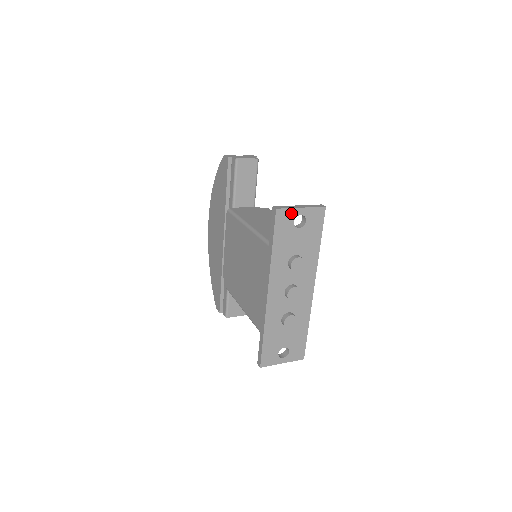
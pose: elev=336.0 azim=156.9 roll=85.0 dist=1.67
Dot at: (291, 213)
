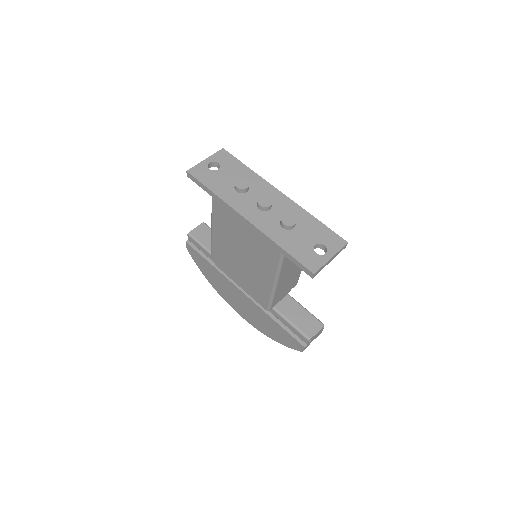
Dot at: (201, 166)
